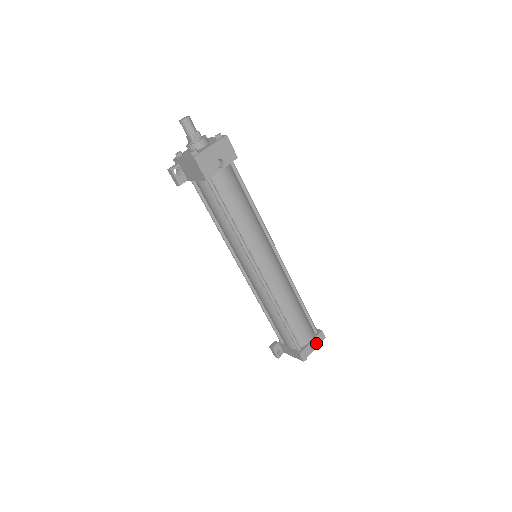
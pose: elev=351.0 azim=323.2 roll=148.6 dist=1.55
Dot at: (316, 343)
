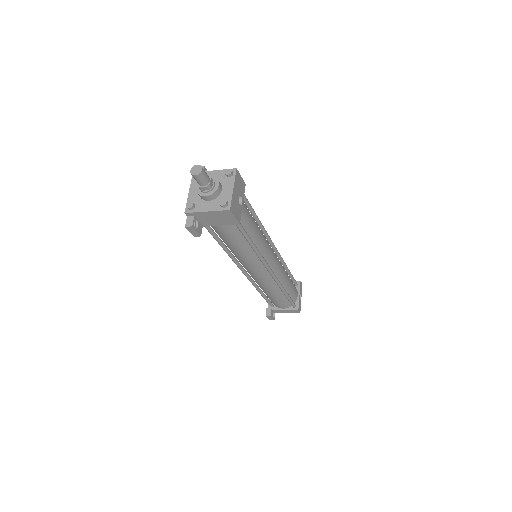
Dot at: (301, 293)
